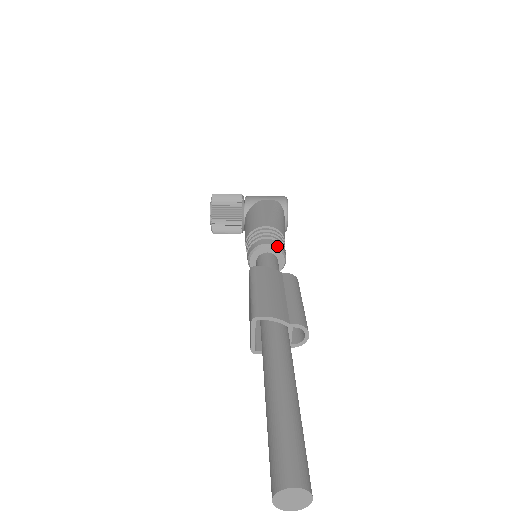
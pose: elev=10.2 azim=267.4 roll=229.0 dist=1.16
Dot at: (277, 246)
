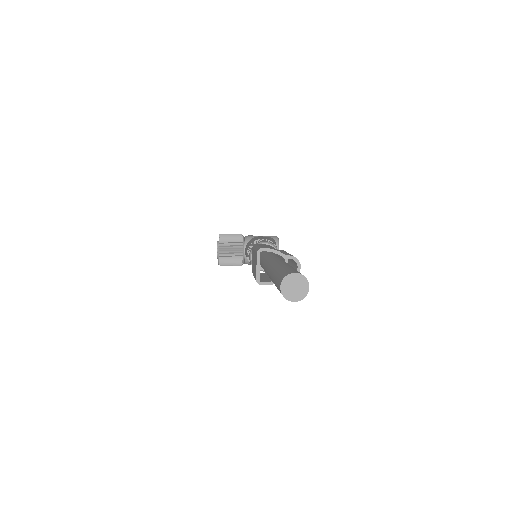
Dot at: (272, 244)
